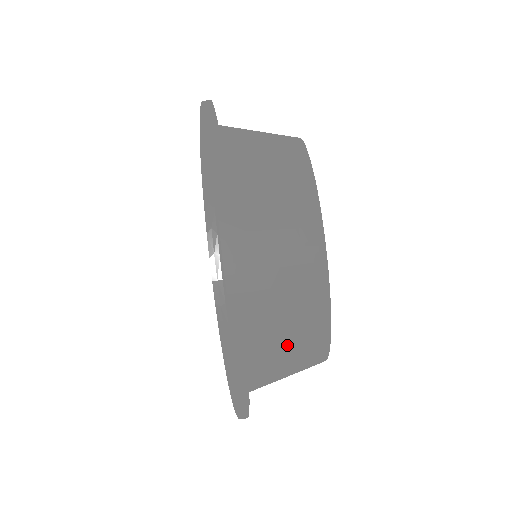
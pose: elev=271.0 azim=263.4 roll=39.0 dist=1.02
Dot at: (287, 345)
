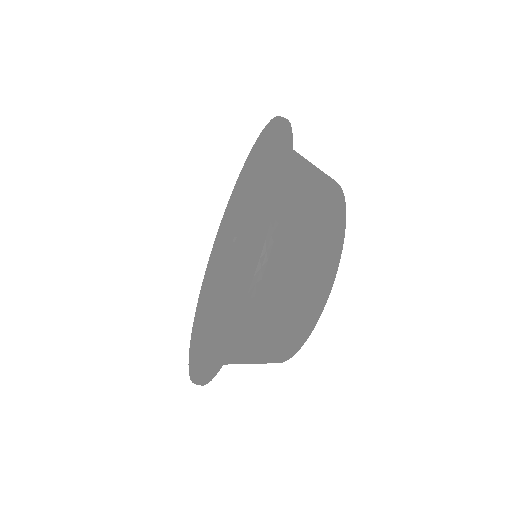
Dot at: occluded
